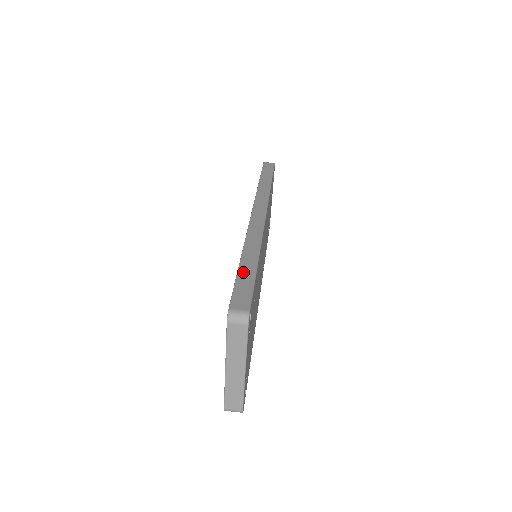
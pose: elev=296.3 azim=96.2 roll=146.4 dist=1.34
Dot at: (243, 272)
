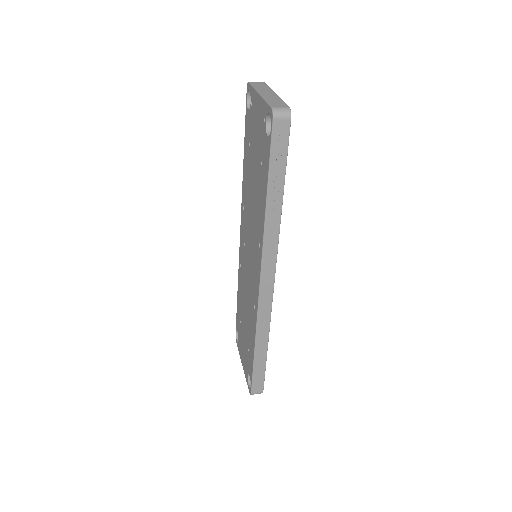
Dot at: occluded
